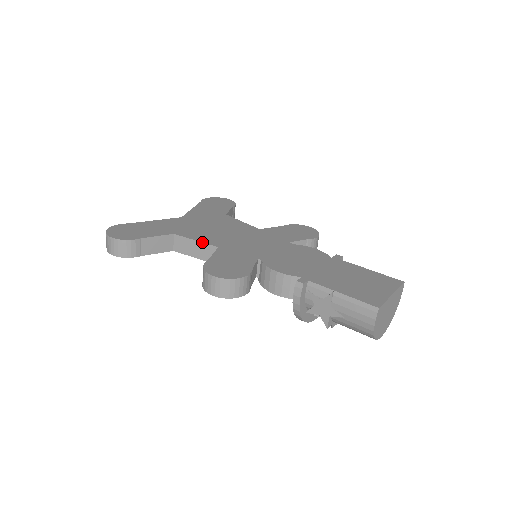
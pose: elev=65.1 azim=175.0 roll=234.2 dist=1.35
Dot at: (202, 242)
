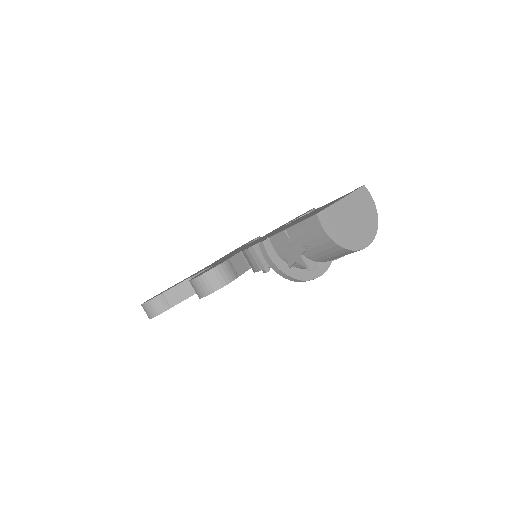
Dot at: (206, 269)
